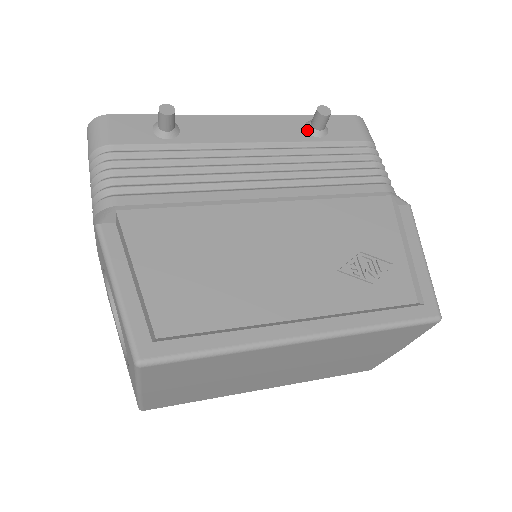
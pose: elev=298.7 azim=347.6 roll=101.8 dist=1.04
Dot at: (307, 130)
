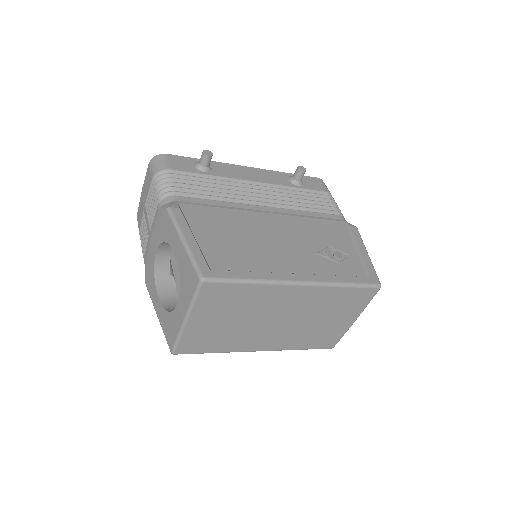
Dot at: (290, 181)
